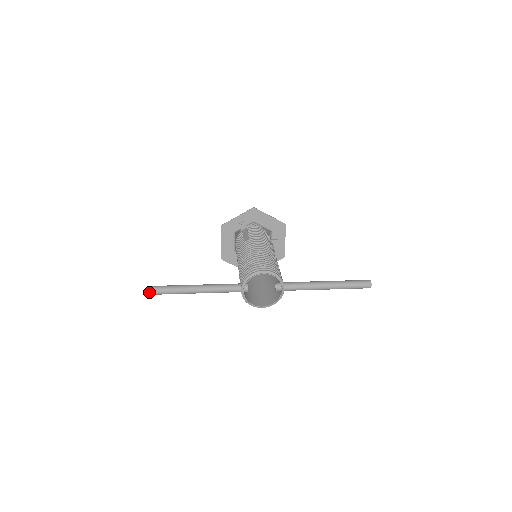
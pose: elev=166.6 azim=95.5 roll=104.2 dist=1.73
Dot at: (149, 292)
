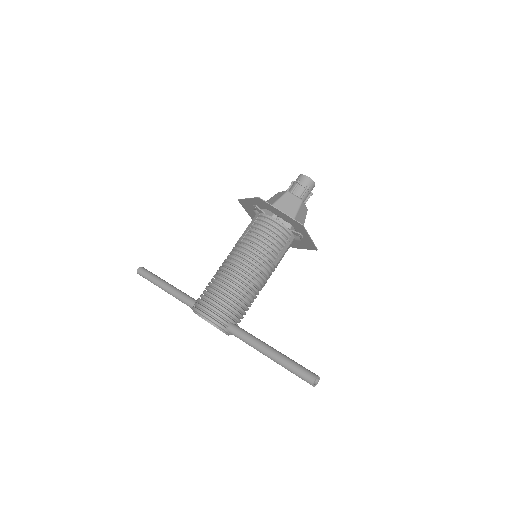
Dot at: occluded
